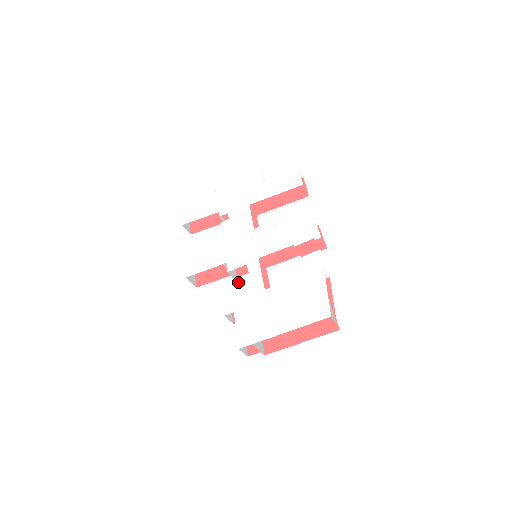
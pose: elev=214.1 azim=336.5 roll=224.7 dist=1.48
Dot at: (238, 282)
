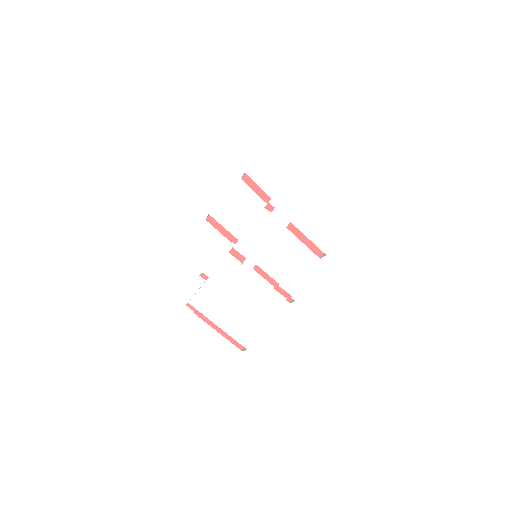
Dot at: (231, 263)
